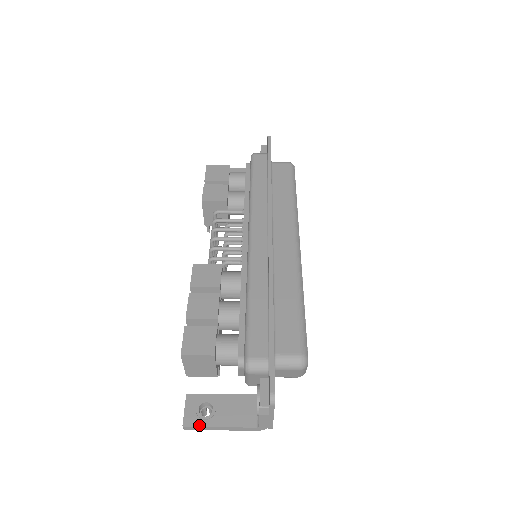
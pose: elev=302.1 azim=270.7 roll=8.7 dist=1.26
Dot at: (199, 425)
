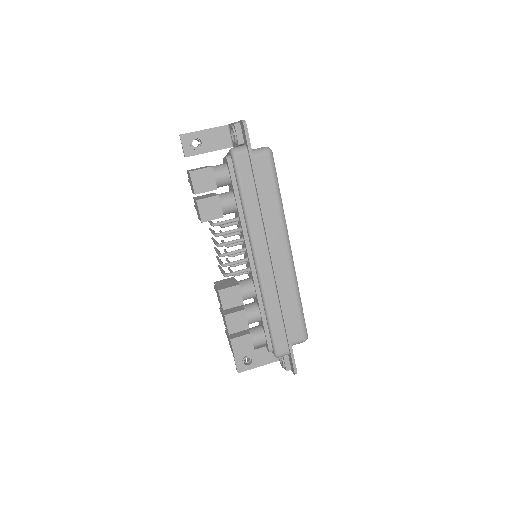
Dot at: occluded
